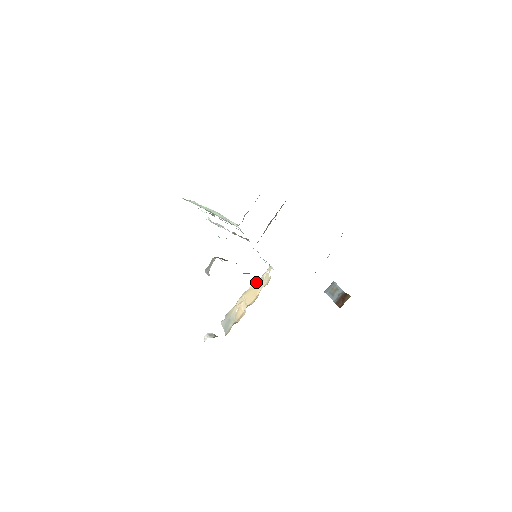
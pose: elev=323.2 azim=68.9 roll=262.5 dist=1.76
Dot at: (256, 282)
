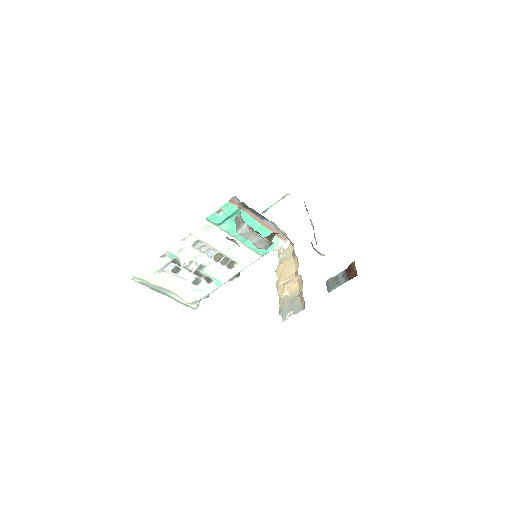
Dot at: (279, 265)
